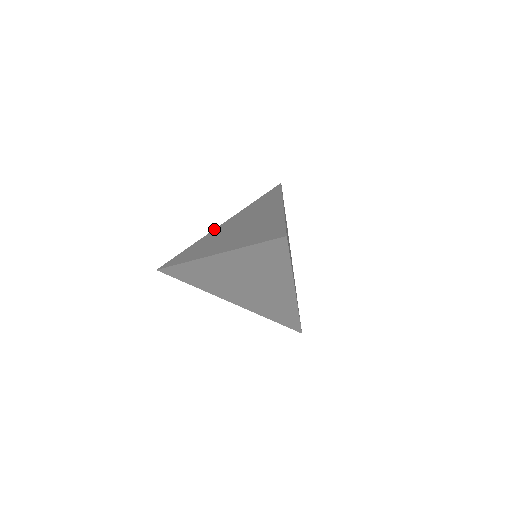
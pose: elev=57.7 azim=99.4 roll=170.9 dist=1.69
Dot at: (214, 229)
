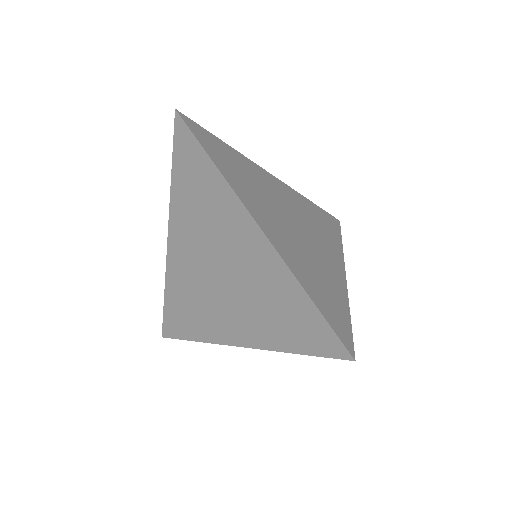
Dot at: occluded
